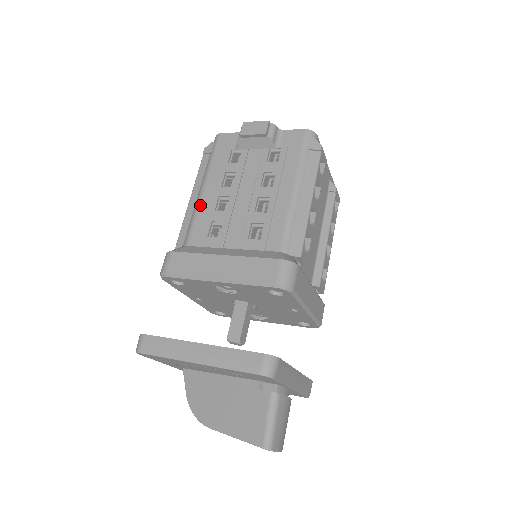
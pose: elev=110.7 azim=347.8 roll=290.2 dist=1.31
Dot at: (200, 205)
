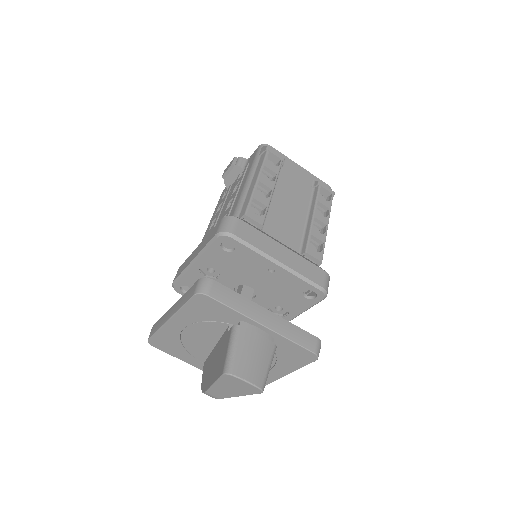
Dot at: (204, 235)
